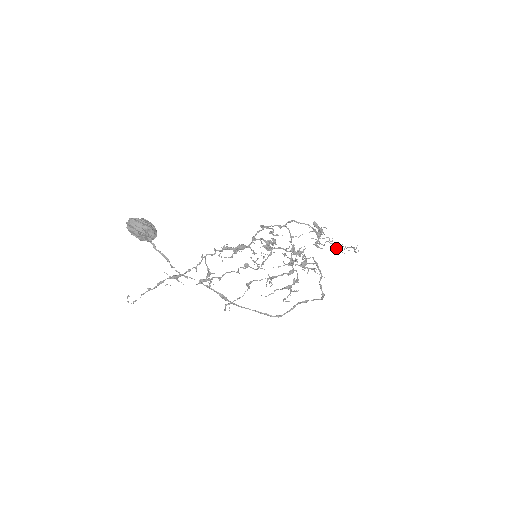
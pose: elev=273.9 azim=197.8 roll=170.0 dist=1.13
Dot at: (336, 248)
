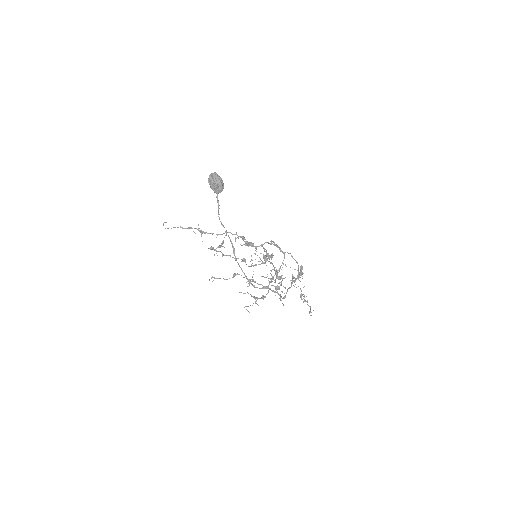
Dot at: occluded
